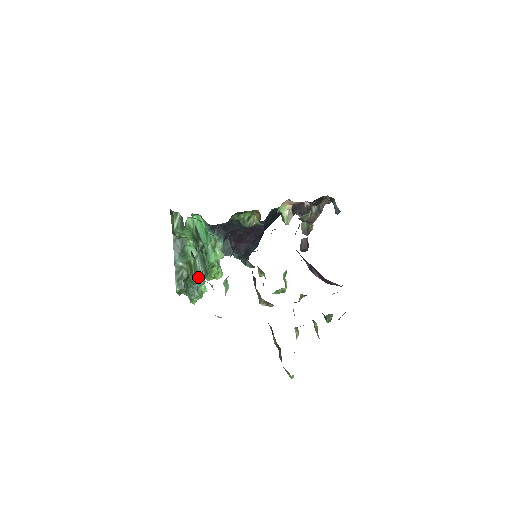
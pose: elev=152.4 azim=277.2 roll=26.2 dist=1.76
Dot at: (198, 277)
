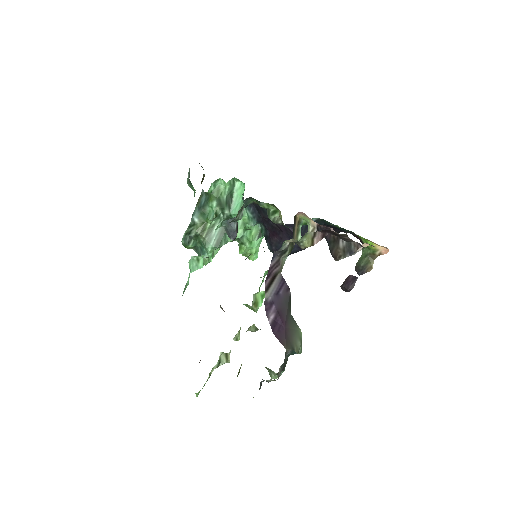
Dot at: (206, 242)
